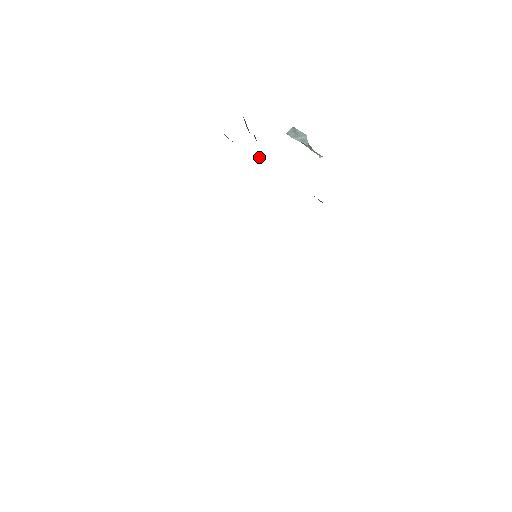
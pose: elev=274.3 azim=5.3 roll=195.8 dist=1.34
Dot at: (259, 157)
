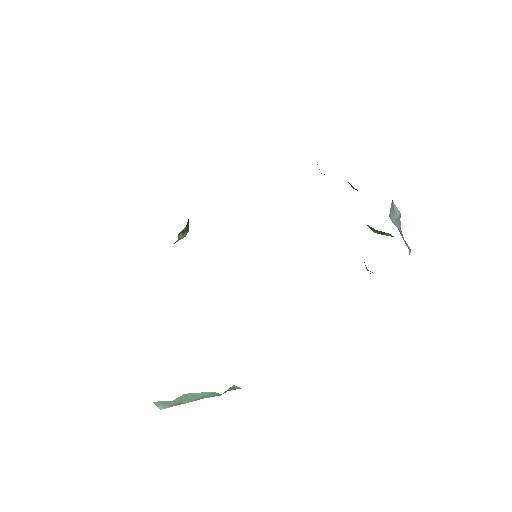
Dot at: occluded
